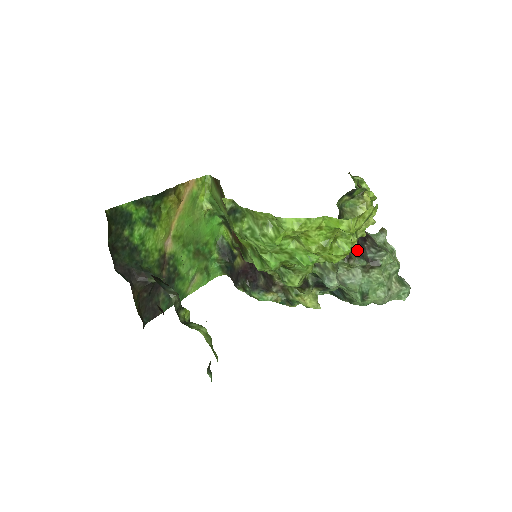
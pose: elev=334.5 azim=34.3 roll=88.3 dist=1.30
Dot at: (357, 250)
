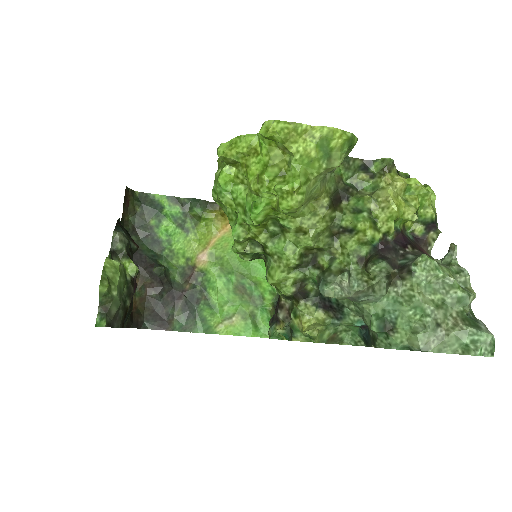
Dot at: (381, 252)
